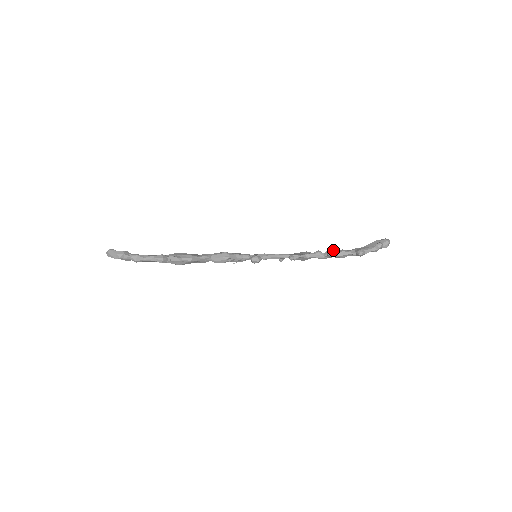
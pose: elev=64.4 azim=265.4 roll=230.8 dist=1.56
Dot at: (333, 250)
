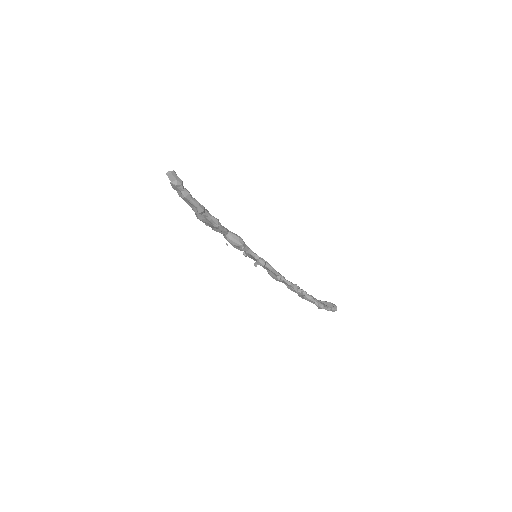
Dot at: occluded
